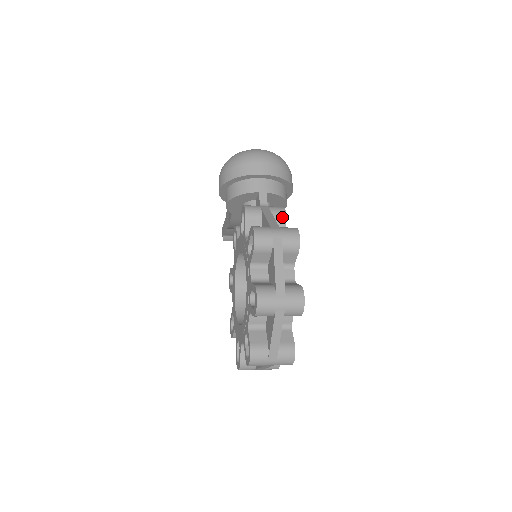
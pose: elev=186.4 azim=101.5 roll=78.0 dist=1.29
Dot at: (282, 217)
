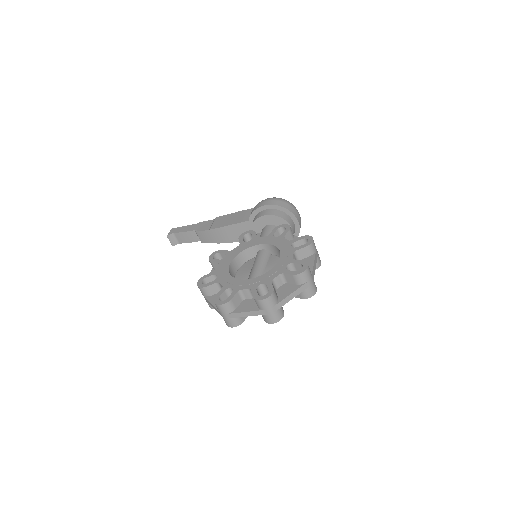
Dot at: occluded
